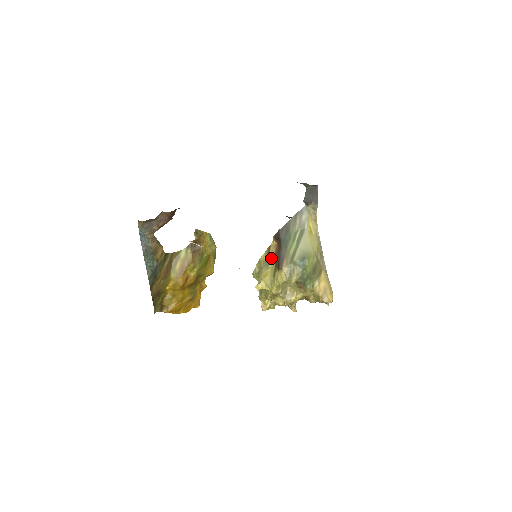
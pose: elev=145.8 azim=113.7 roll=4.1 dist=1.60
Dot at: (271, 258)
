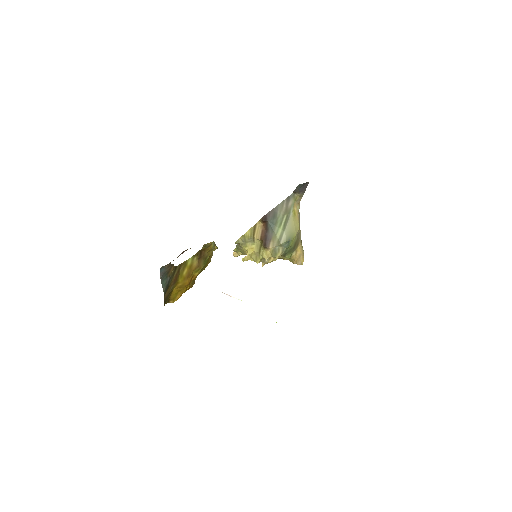
Dot at: (257, 237)
